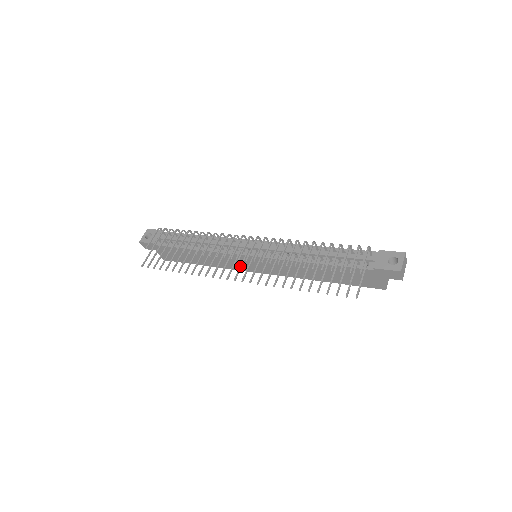
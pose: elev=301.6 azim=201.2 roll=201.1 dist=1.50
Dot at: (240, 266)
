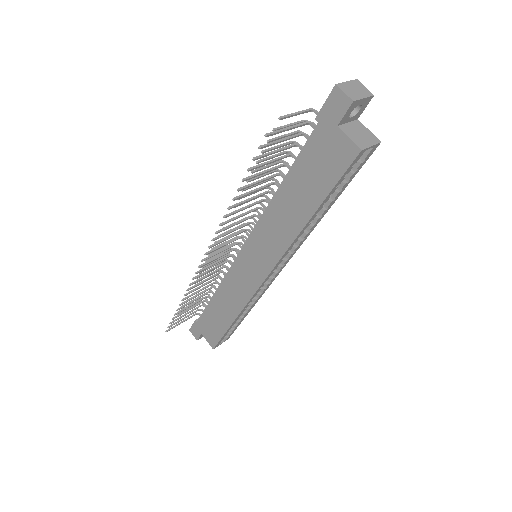
Dot at: (217, 252)
